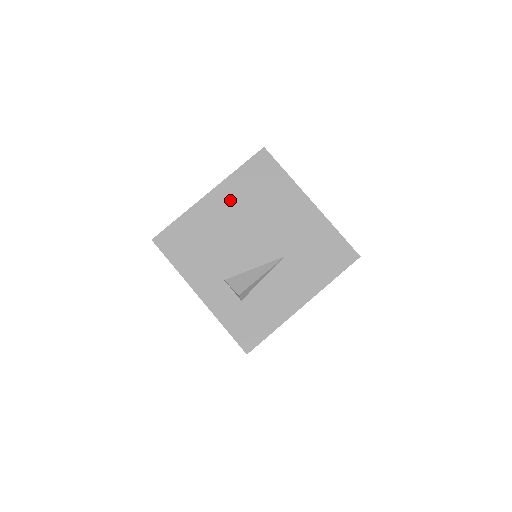
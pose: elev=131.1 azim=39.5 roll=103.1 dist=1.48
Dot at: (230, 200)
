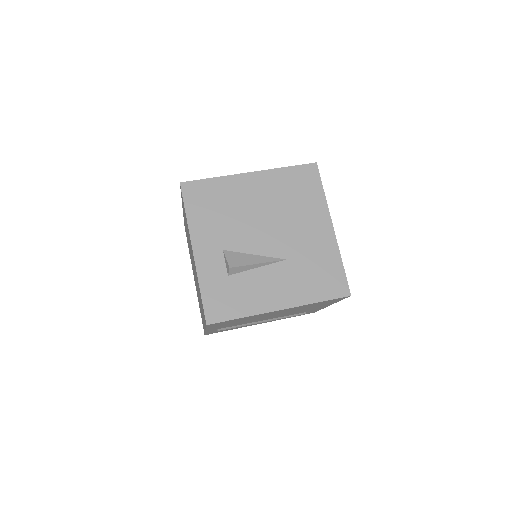
Dot at: (265, 188)
